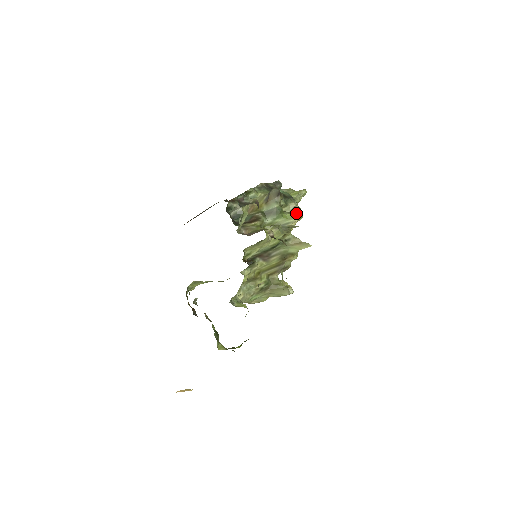
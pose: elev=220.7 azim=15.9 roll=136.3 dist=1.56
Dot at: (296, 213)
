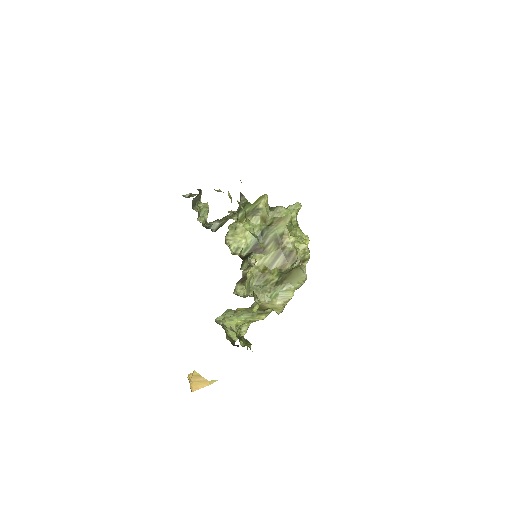
Dot at: (260, 197)
